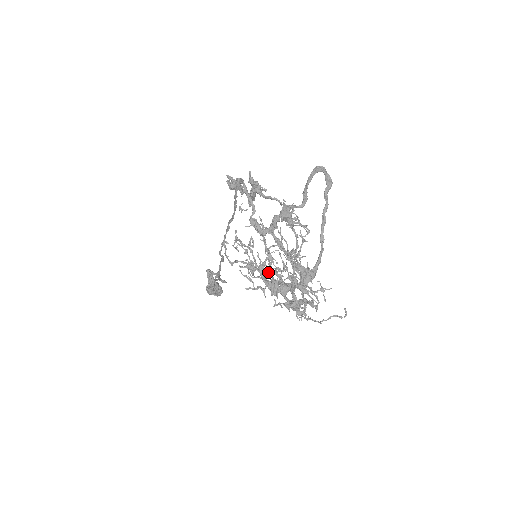
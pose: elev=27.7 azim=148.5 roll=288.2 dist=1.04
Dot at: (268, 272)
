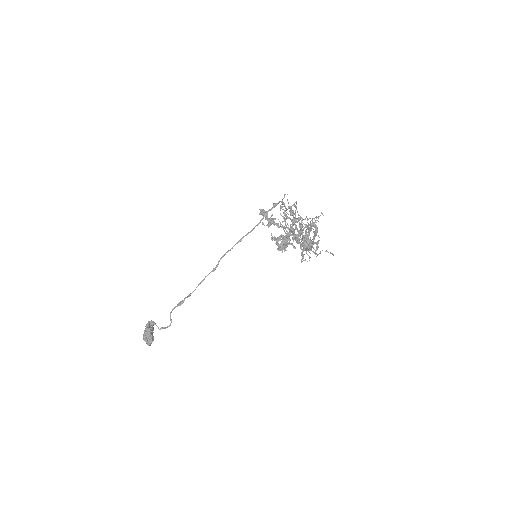
Dot at: (298, 220)
